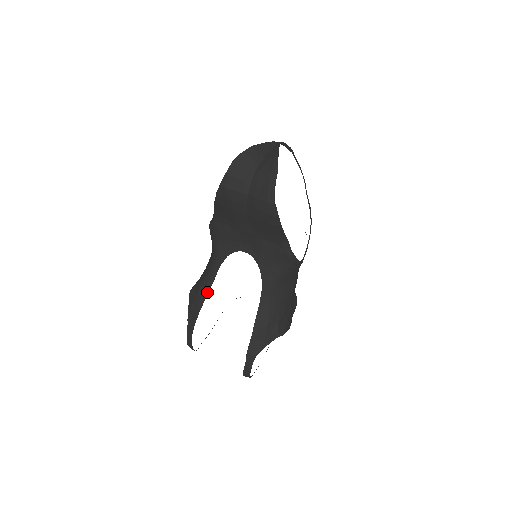
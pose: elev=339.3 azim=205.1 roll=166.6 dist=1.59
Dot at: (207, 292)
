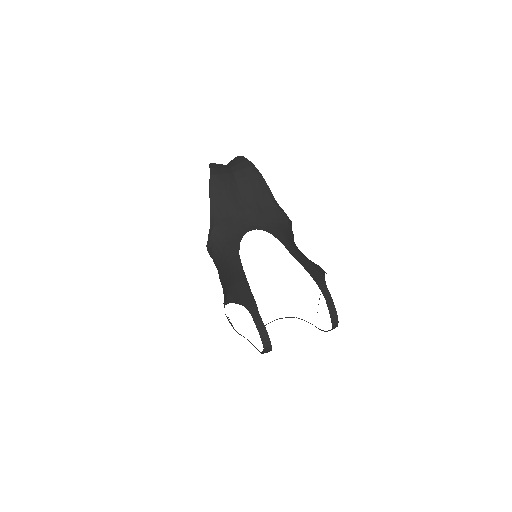
Dot at: (244, 275)
